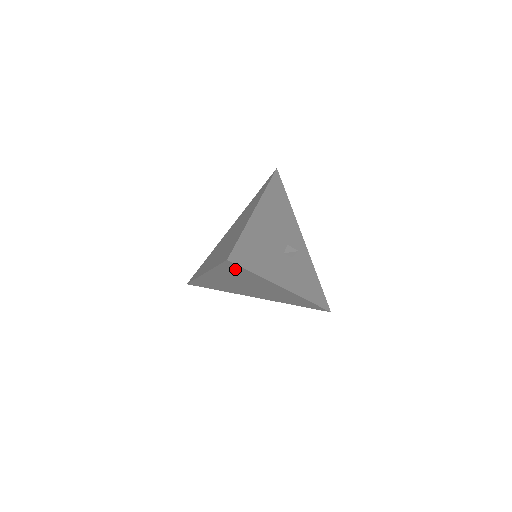
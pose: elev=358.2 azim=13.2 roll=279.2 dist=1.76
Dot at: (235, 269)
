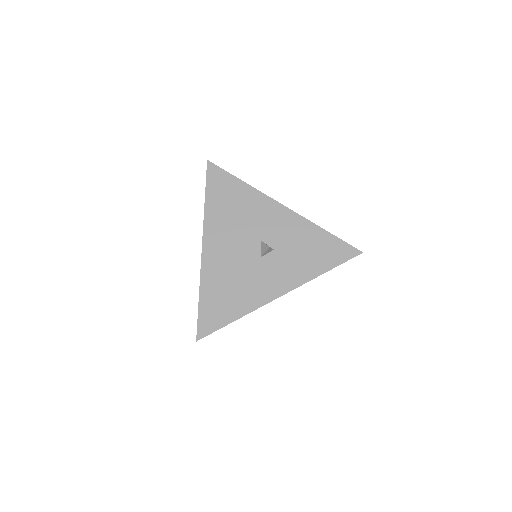
Dot at: occluded
